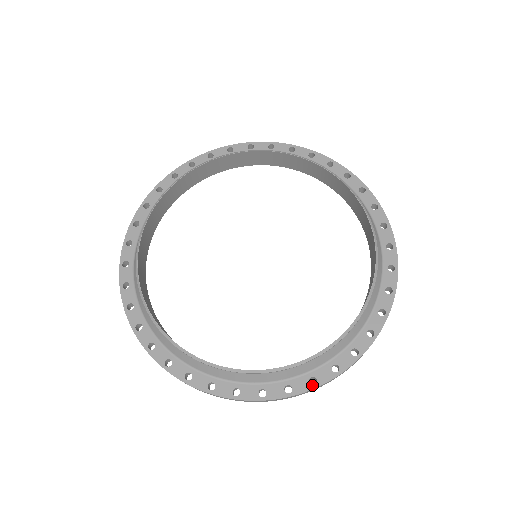
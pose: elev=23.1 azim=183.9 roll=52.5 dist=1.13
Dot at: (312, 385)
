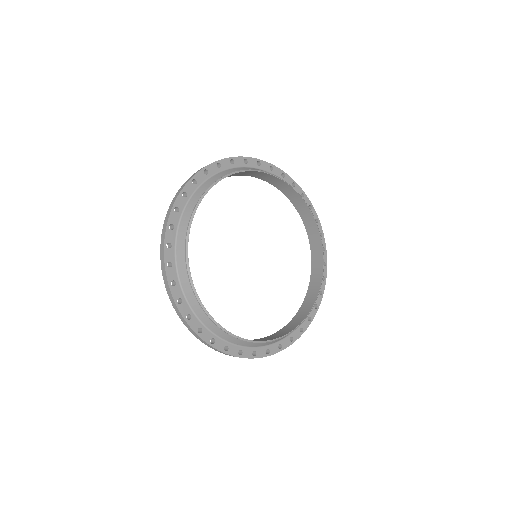
Dot at: (239, 355)
